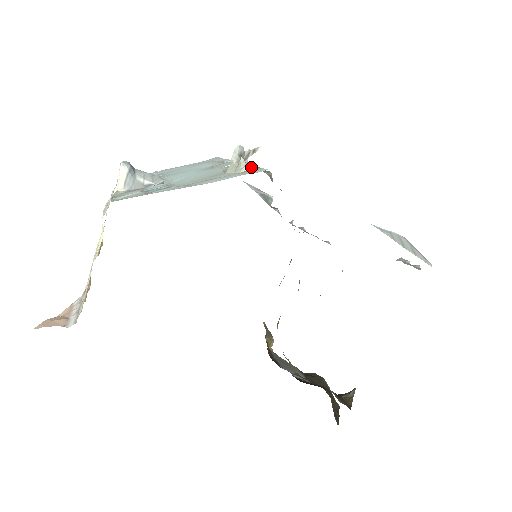
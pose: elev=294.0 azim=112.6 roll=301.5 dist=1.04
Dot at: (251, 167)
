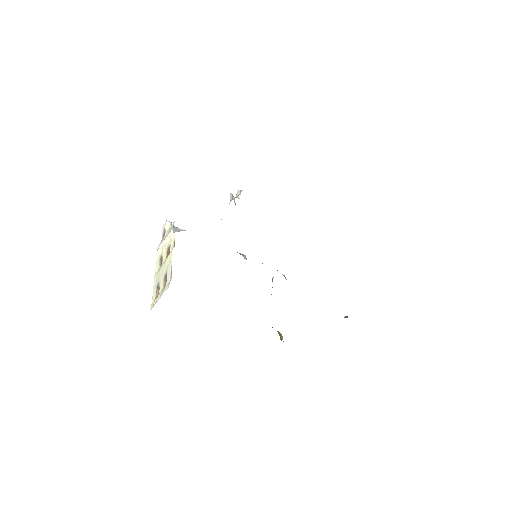
Dot at: occluded
